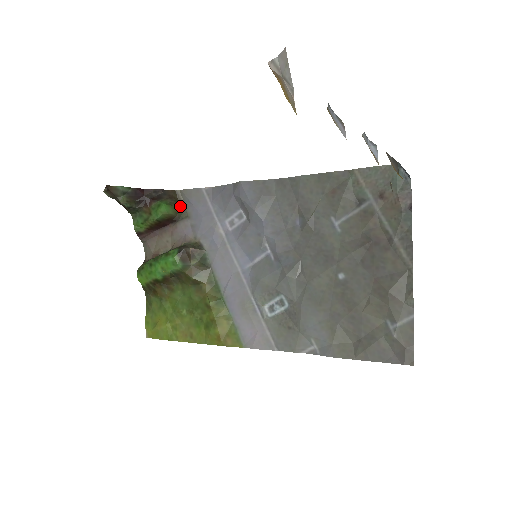
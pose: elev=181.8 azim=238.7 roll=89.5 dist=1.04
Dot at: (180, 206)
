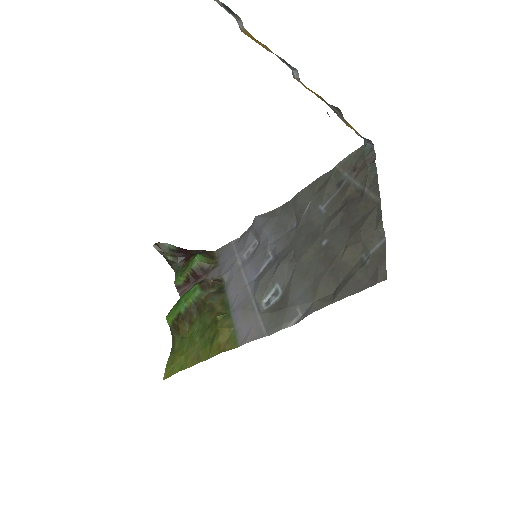
Dot at: (213, 260)
